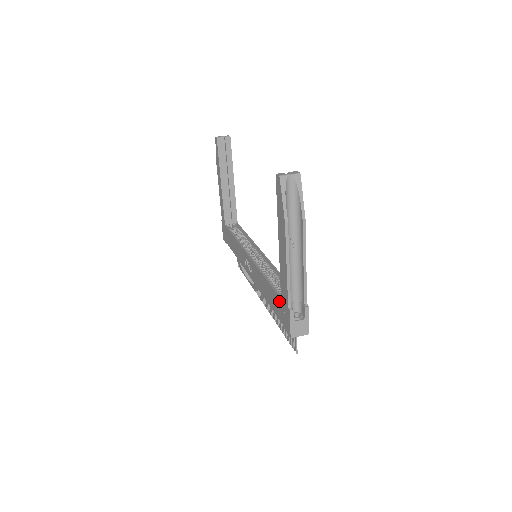
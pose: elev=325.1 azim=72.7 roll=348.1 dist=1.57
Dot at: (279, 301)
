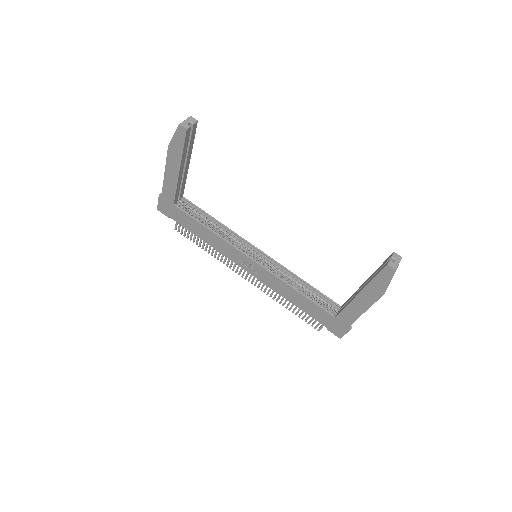
Dot at: (329, 317)
